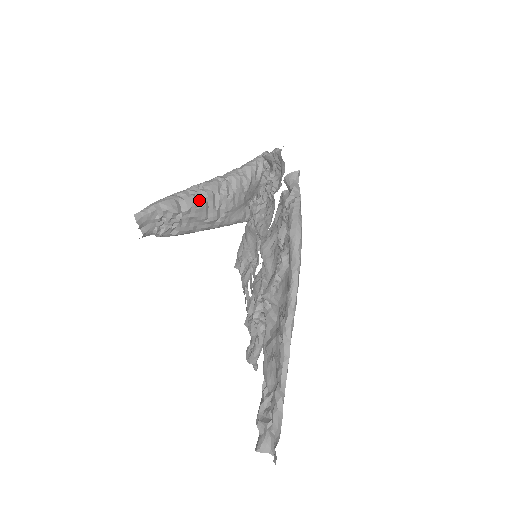
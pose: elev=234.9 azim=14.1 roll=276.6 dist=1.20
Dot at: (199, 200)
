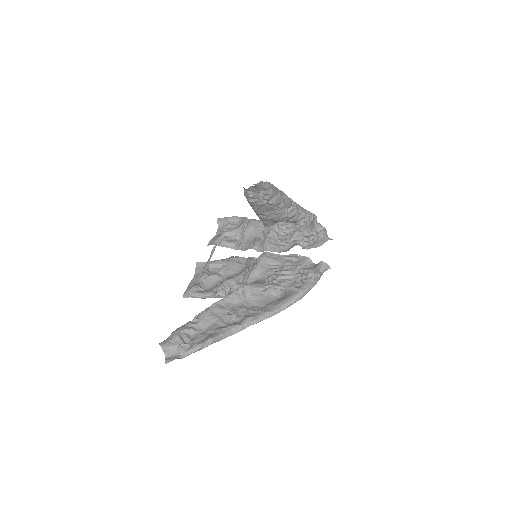
Dot at: (278, 204)
